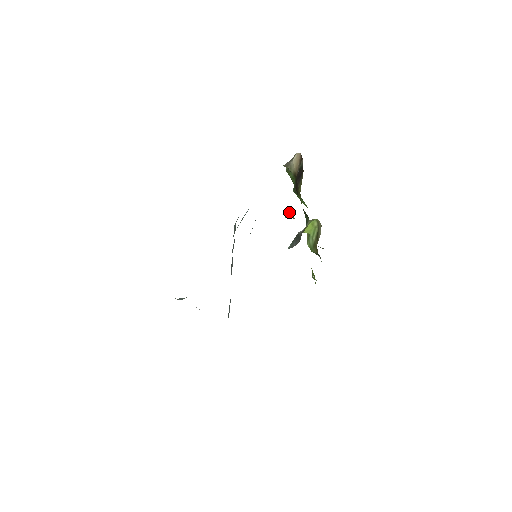
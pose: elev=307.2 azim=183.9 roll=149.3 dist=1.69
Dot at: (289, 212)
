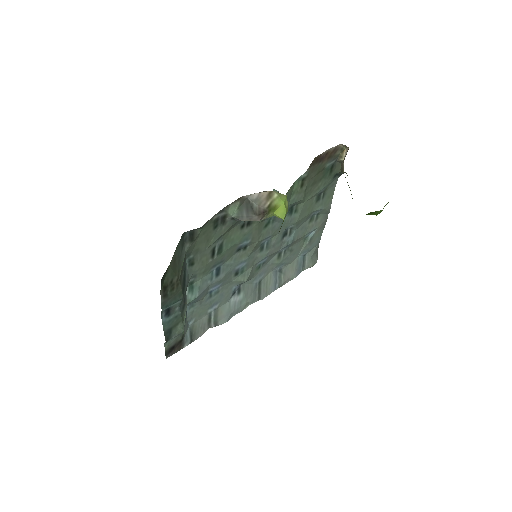
Dot at: occluded
